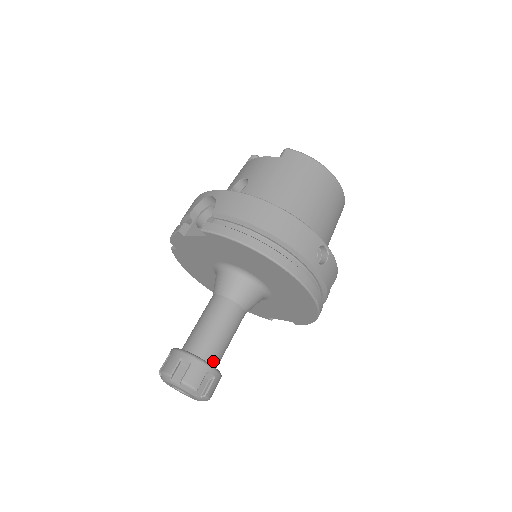
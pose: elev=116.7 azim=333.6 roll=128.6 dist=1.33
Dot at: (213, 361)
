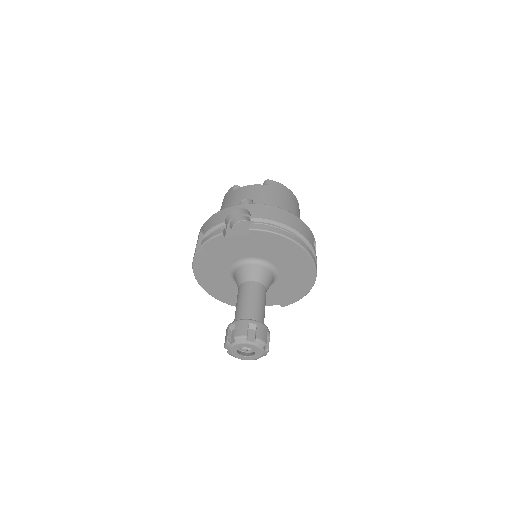
Dot at: occluded
